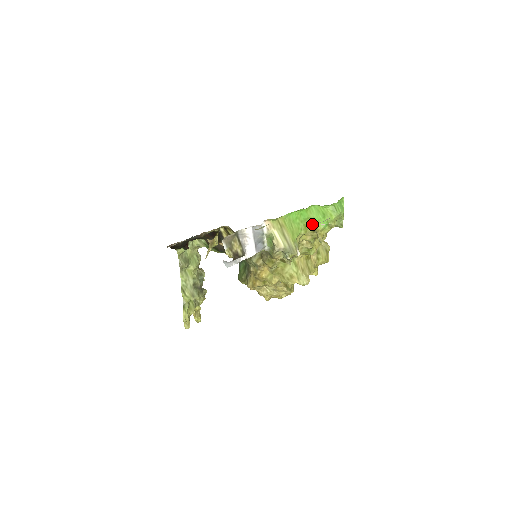
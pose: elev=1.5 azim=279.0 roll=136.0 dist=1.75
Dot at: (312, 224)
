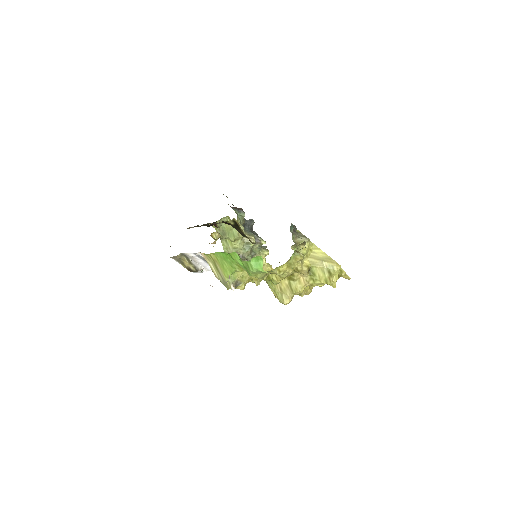
Dot at: occluded
